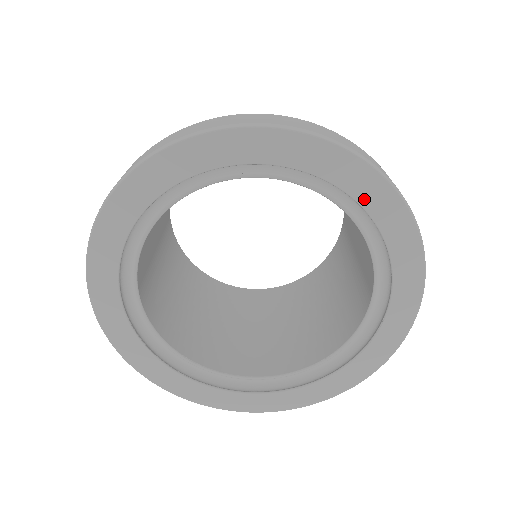
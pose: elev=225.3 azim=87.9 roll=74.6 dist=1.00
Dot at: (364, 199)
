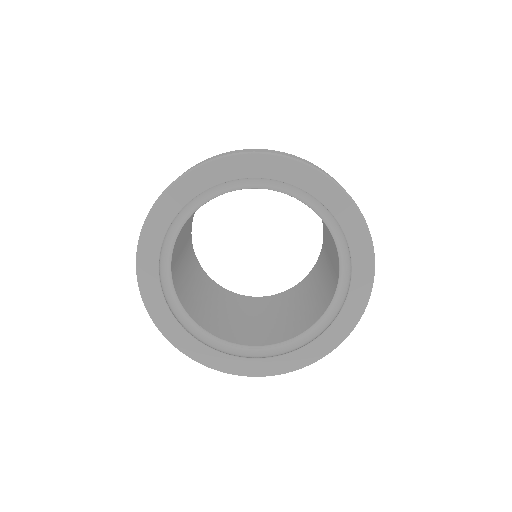
Dot at: (332, 207)
